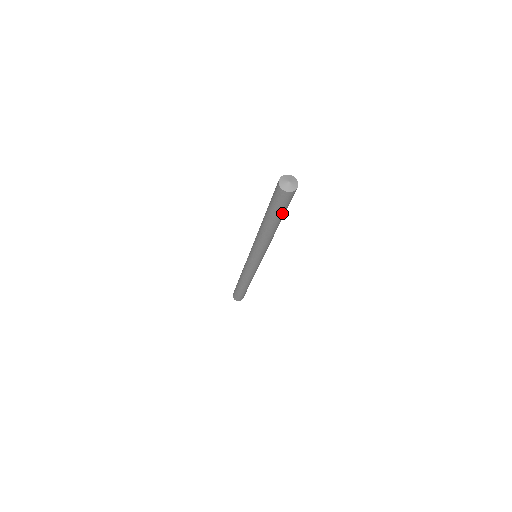
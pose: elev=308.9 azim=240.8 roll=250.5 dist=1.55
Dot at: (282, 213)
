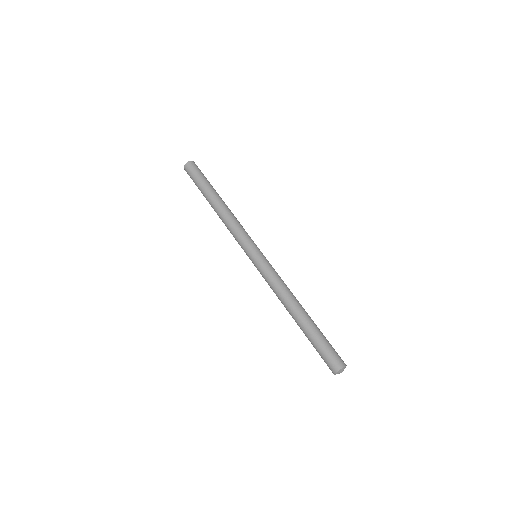
Dot at: occluded
